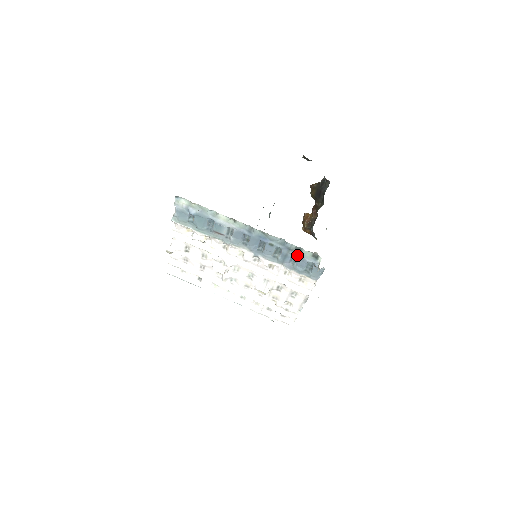
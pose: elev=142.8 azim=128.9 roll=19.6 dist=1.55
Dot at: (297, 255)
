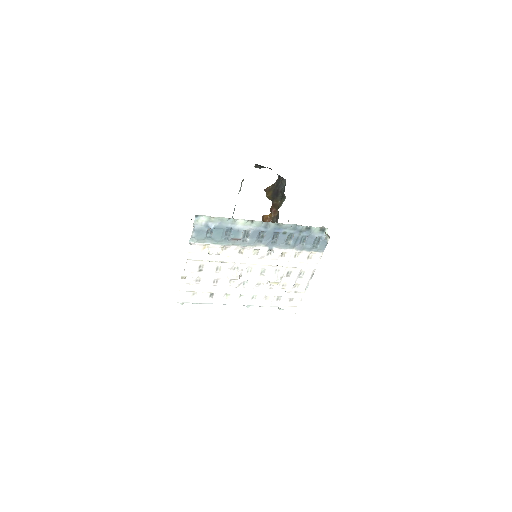
Dot at: (307, 234)
